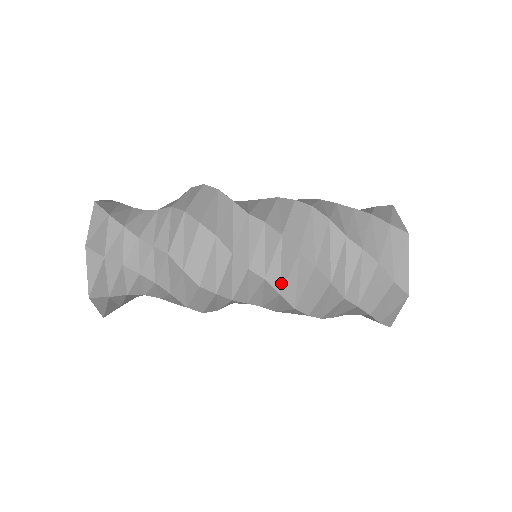
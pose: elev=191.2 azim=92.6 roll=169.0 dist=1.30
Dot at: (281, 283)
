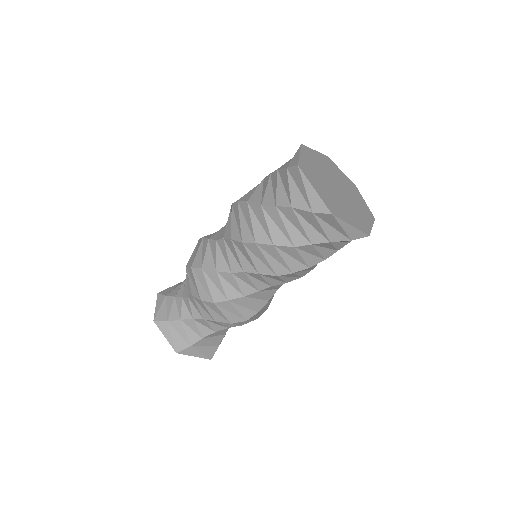
Dot at: (231, 232)
